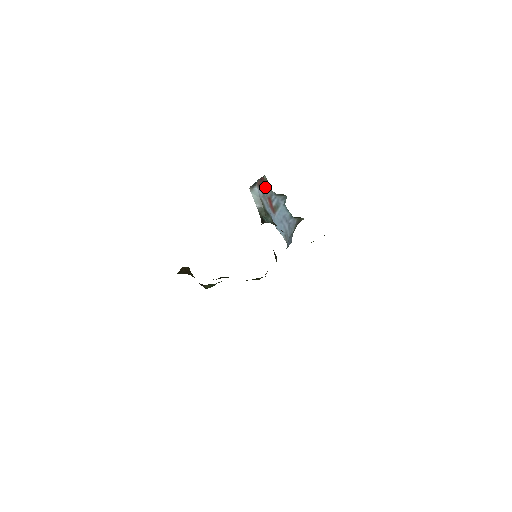
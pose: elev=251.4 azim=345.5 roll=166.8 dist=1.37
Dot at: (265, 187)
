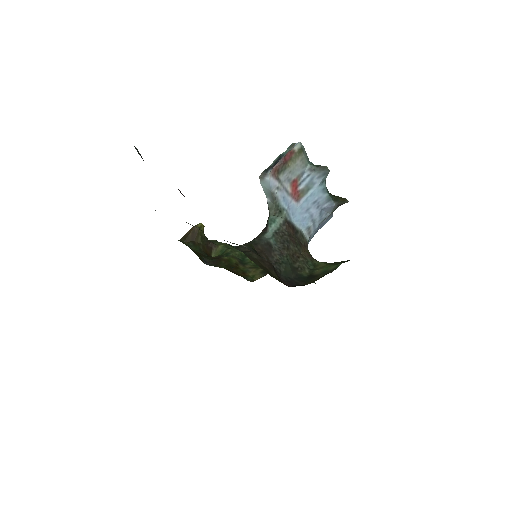
Dot at: (289, 168)
